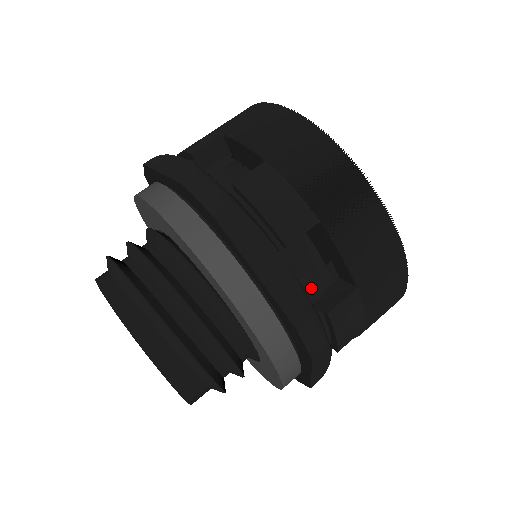
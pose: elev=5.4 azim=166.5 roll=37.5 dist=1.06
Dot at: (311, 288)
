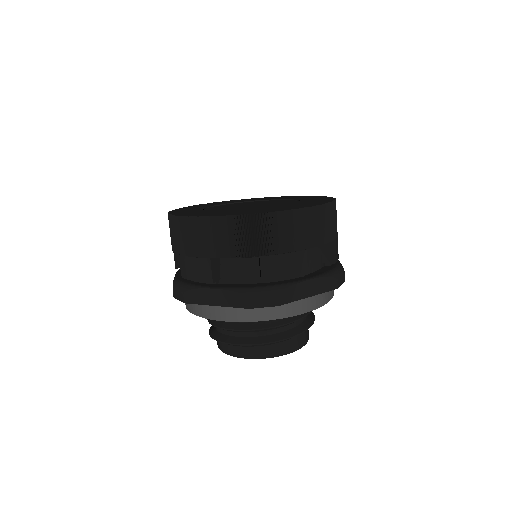
Dot at: (250, 275)
